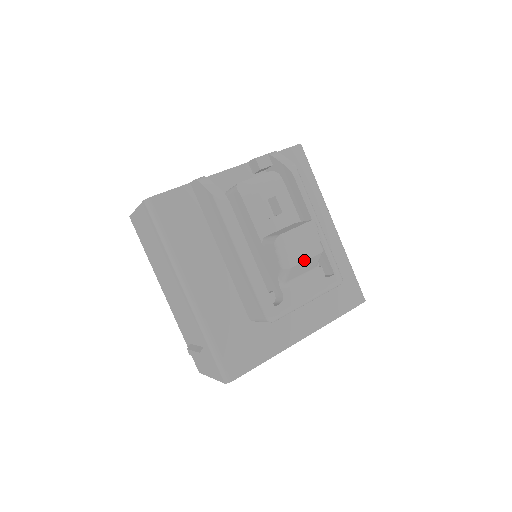
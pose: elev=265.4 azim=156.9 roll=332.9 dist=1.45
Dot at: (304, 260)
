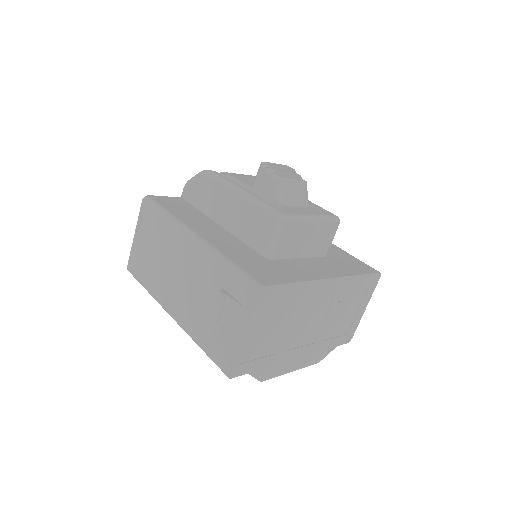
Dot at: (292, 179)
